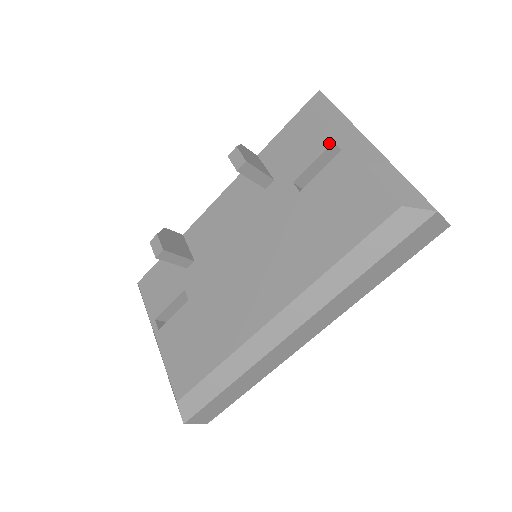
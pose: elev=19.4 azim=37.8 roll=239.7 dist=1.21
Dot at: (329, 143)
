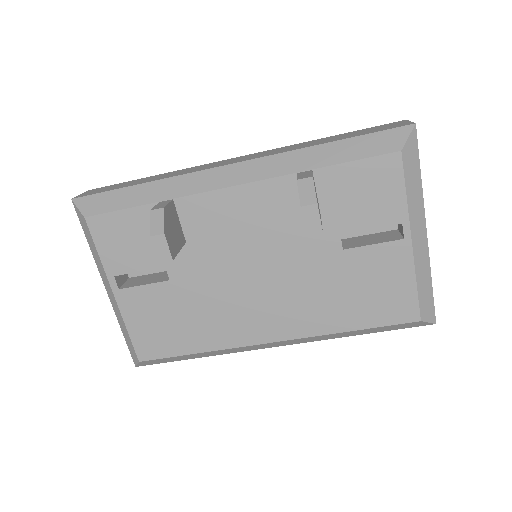
Dot at: (397, 222)
